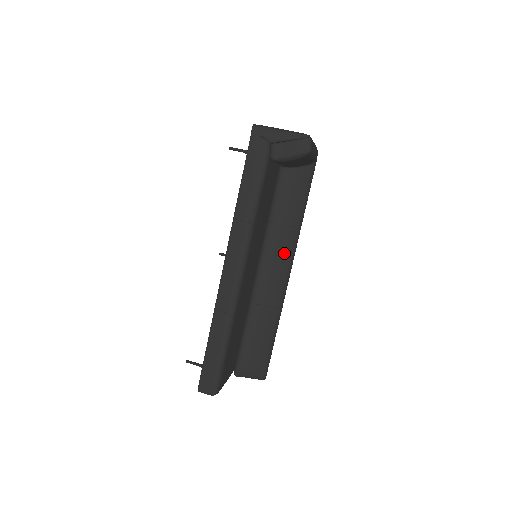
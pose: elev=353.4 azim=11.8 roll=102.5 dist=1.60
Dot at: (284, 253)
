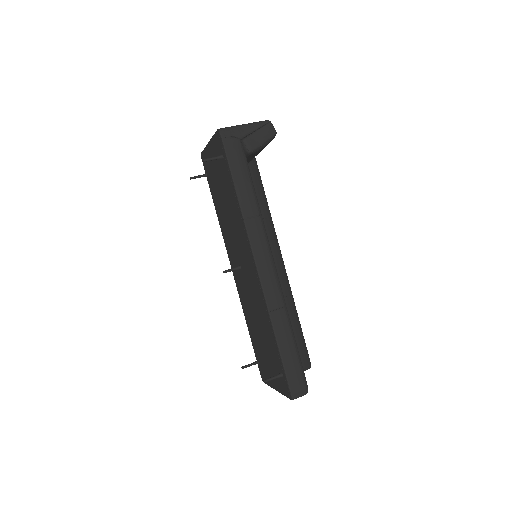
Dot at: (272, 243)
